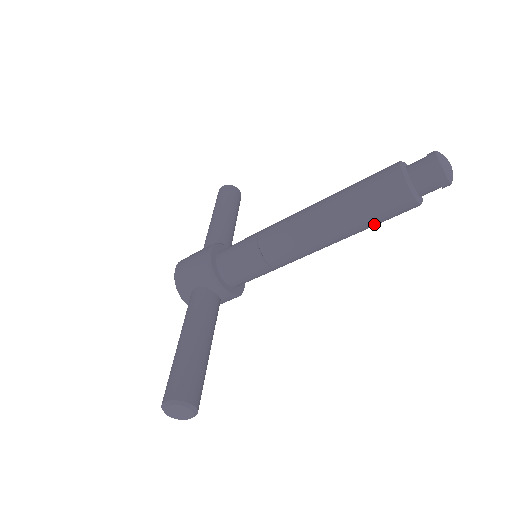
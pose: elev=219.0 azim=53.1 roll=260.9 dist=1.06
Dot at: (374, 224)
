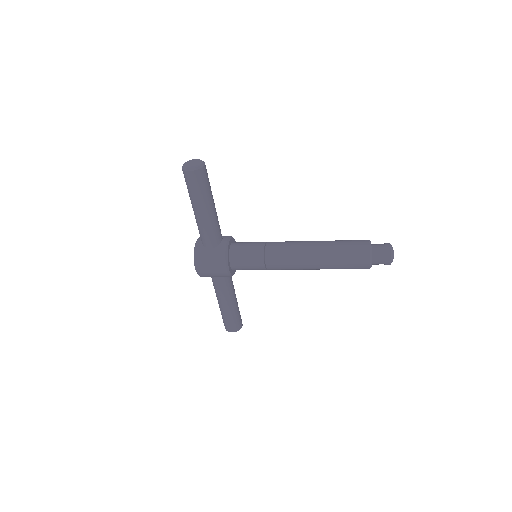
Dot at: occluded
